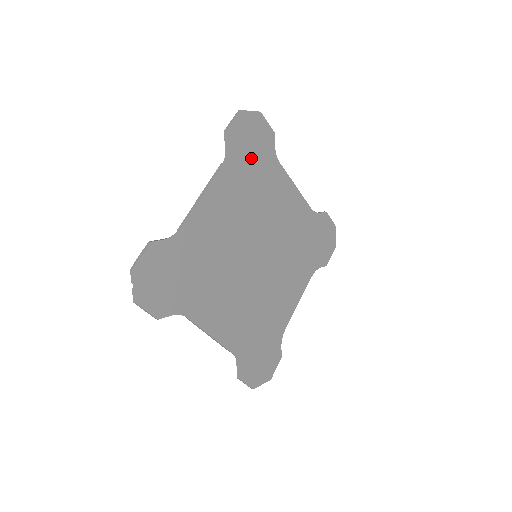
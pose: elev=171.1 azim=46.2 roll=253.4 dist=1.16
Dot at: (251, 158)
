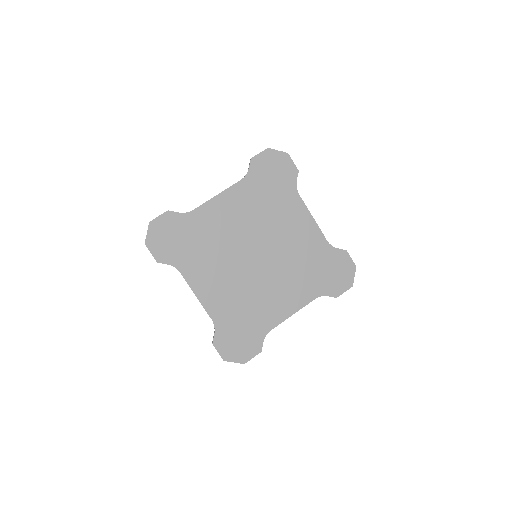
Dot at: (270, 183)
